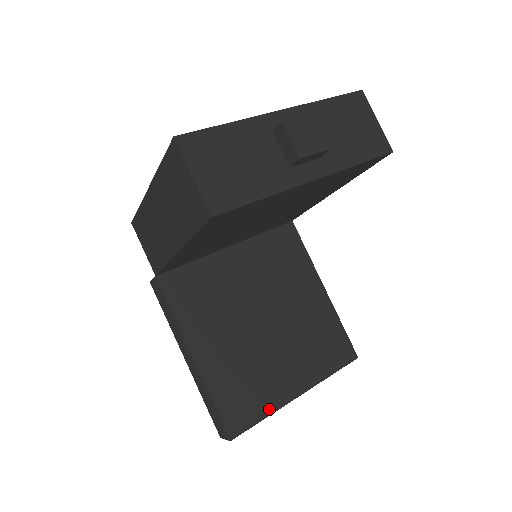
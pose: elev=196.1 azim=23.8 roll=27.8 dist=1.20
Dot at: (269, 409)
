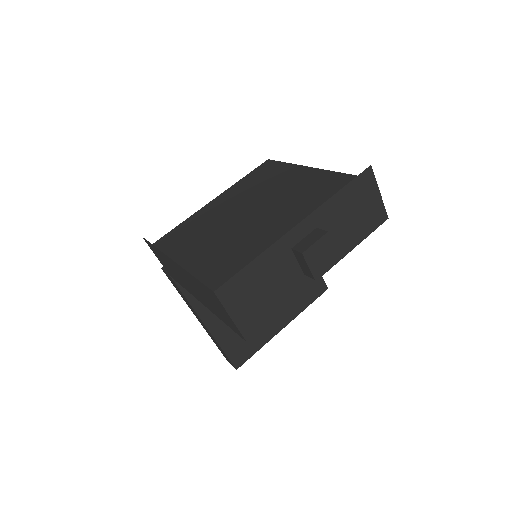
Dot at: (262, 343)
